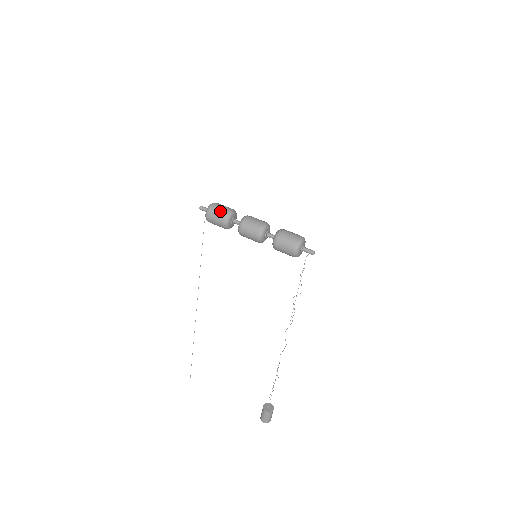
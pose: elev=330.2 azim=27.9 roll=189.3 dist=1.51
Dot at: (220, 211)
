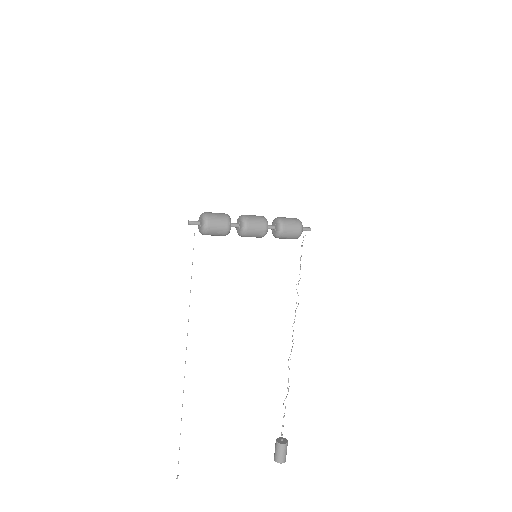
Dot at: (219, 215)
